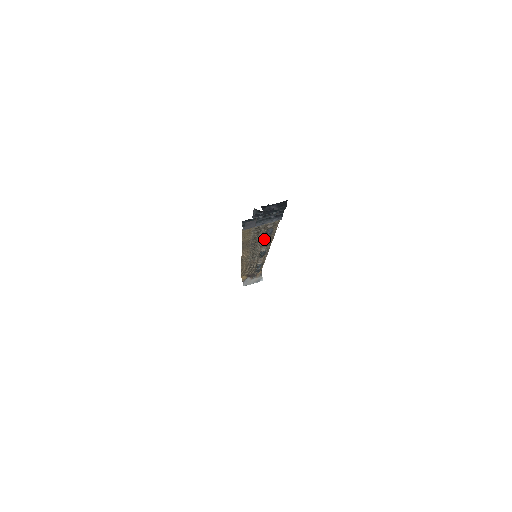
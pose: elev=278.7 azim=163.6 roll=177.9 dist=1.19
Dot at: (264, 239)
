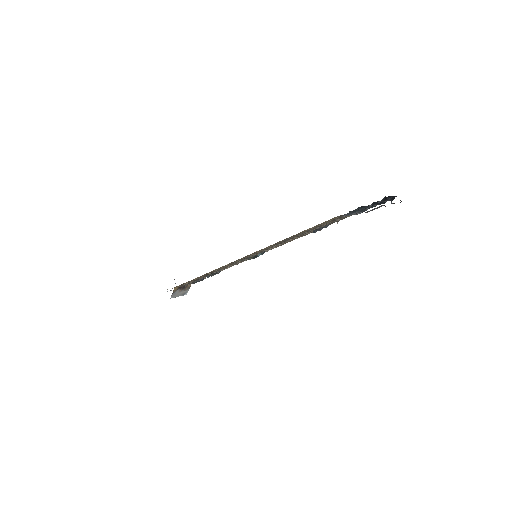
Dot at: (301, 235)
